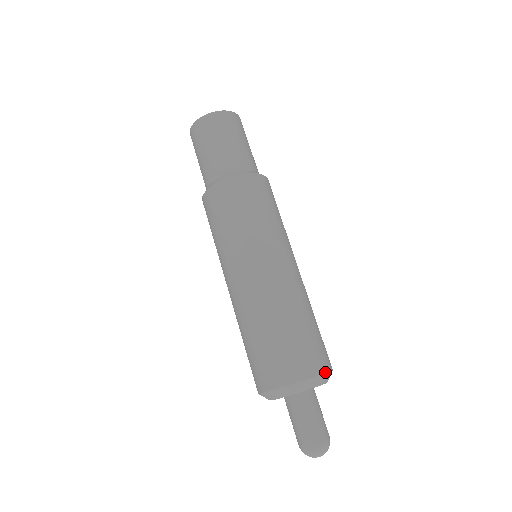
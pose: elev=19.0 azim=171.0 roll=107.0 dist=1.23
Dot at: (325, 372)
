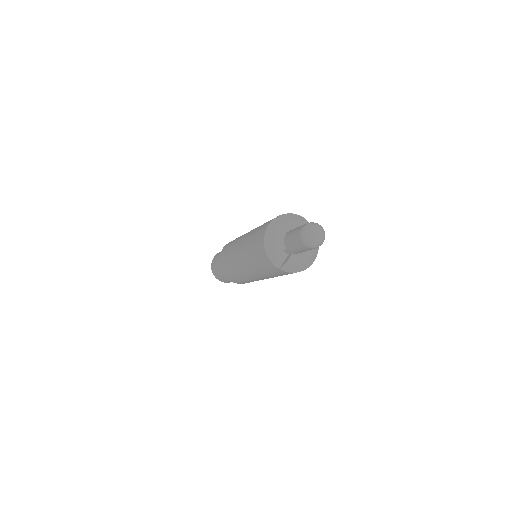
Dot at: (282, 215)
